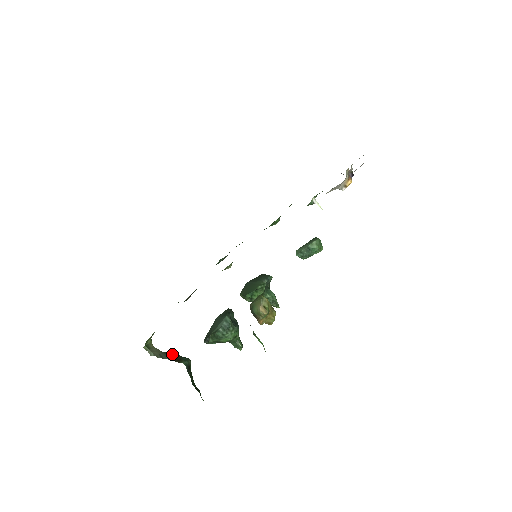
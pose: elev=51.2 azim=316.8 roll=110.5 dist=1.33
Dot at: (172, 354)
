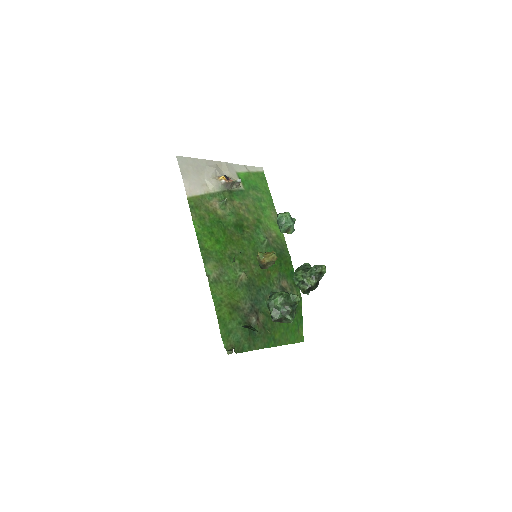
Dot at: occluded
